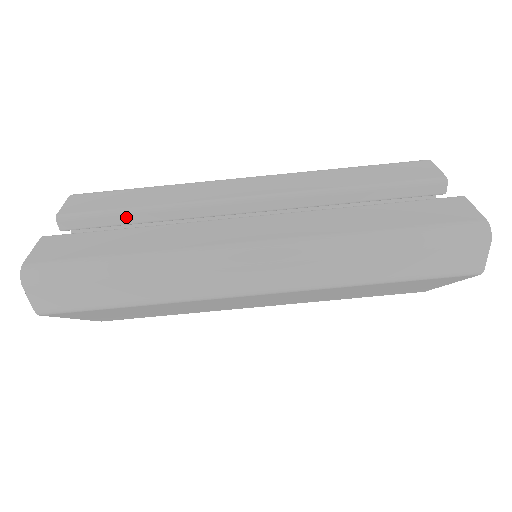
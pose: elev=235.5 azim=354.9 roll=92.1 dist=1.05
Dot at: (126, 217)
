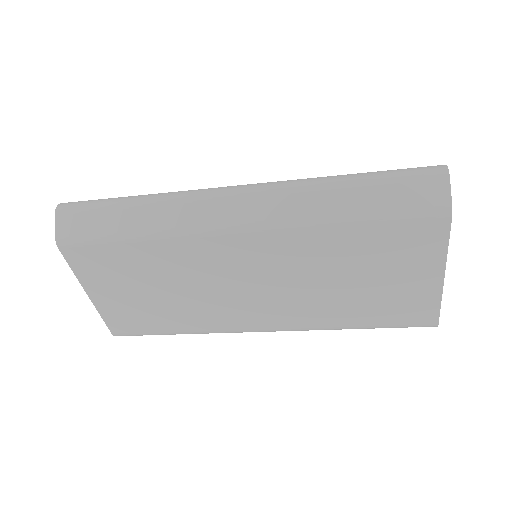
Dot at: occluded
